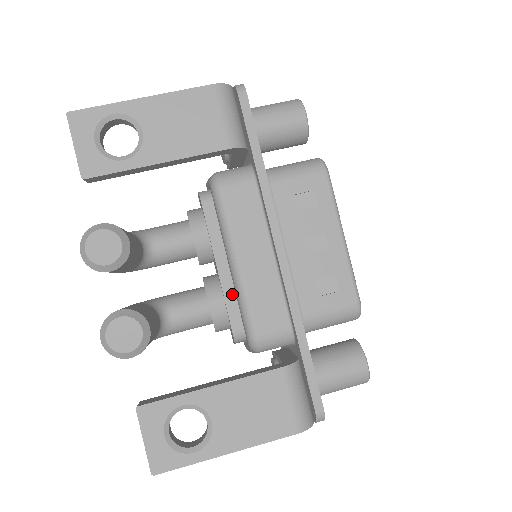
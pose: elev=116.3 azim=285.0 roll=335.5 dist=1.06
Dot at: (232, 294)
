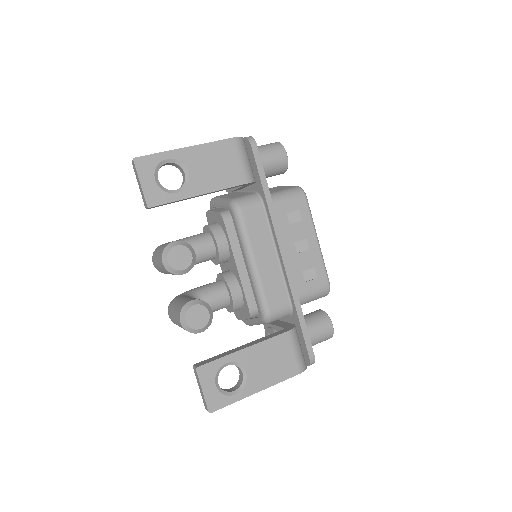
Dot at: (248, 284)
